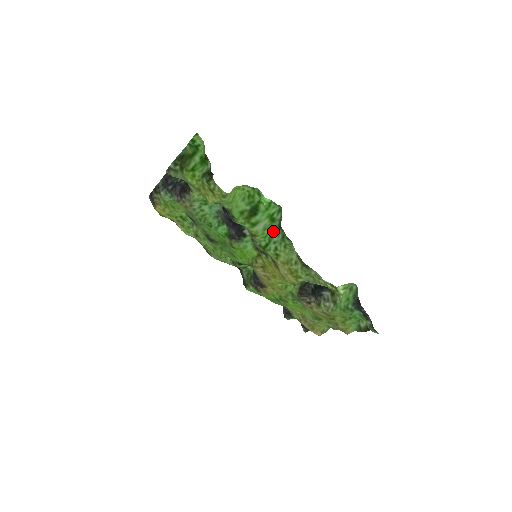
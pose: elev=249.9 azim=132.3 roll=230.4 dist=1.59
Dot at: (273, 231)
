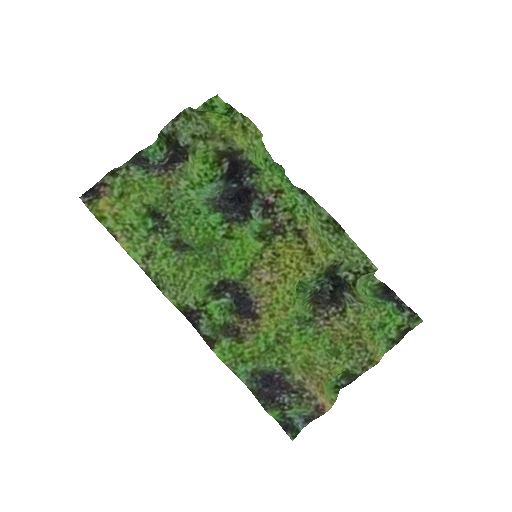
Dot at: (296, 196)
